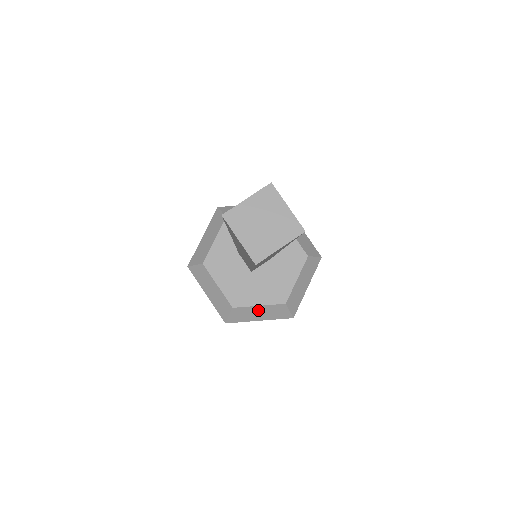
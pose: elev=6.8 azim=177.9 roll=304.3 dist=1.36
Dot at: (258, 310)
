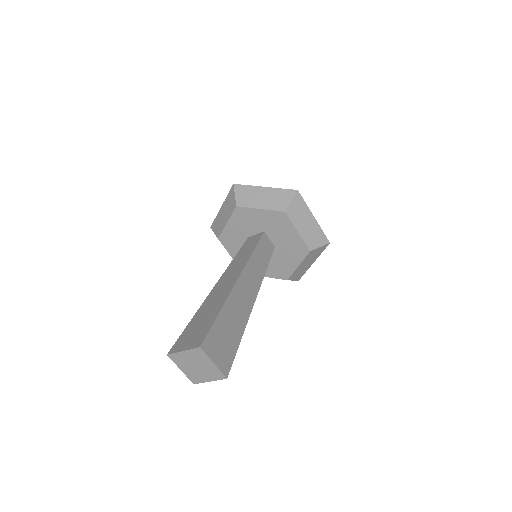
Dot at: occluded
